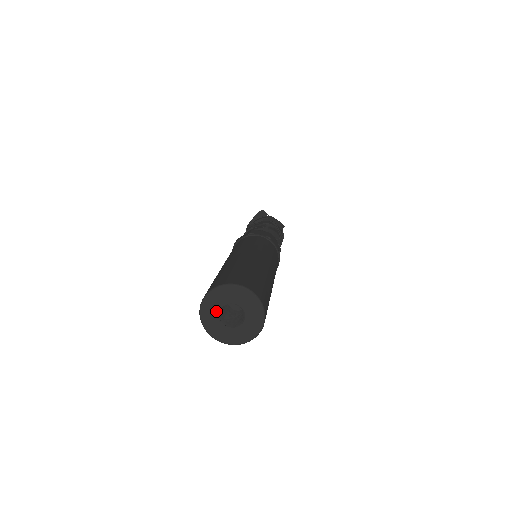
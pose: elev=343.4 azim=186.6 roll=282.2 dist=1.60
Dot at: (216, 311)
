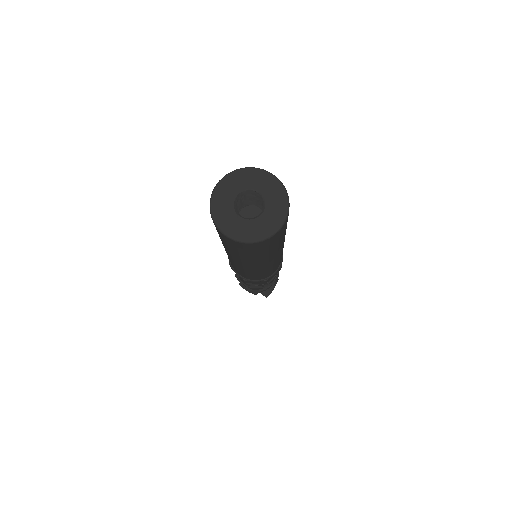
Dot at: (230, 202)
